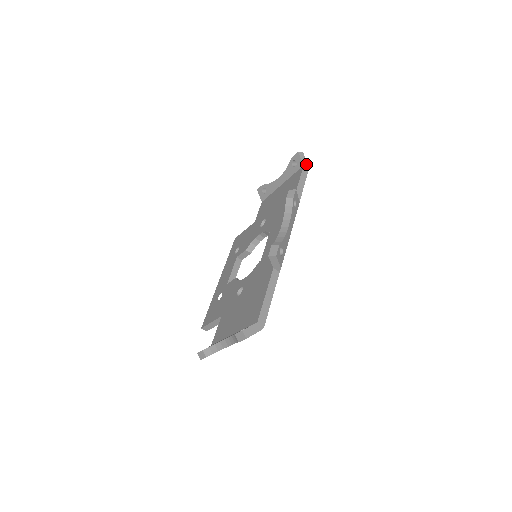
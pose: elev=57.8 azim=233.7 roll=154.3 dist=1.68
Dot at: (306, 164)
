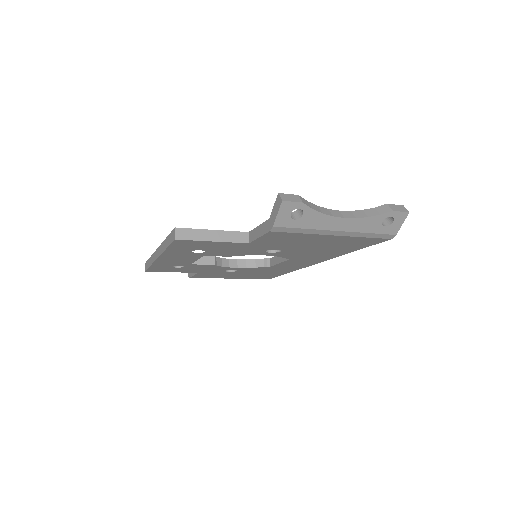
Dot at: occluded
